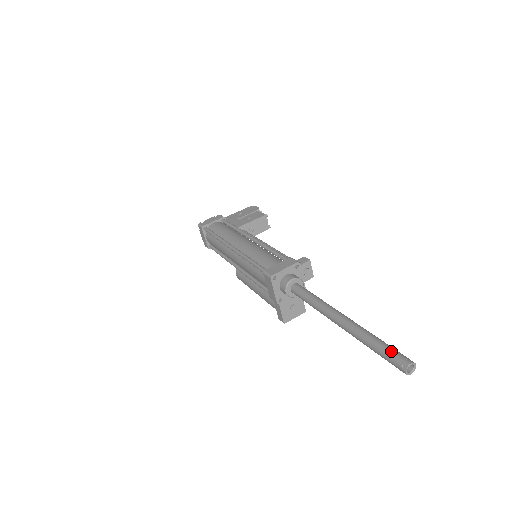
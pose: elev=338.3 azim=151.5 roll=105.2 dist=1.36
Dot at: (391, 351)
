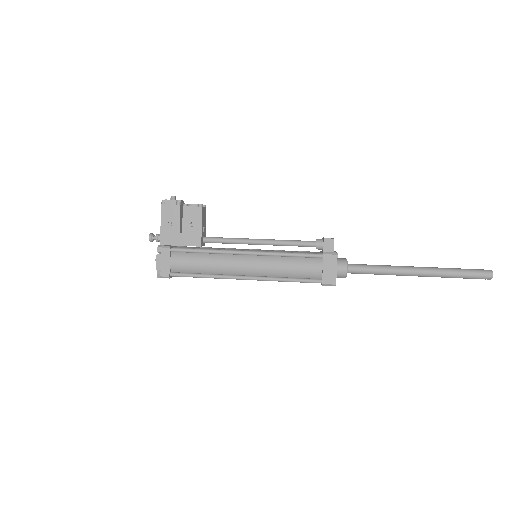
Dot at: (475, 275)
